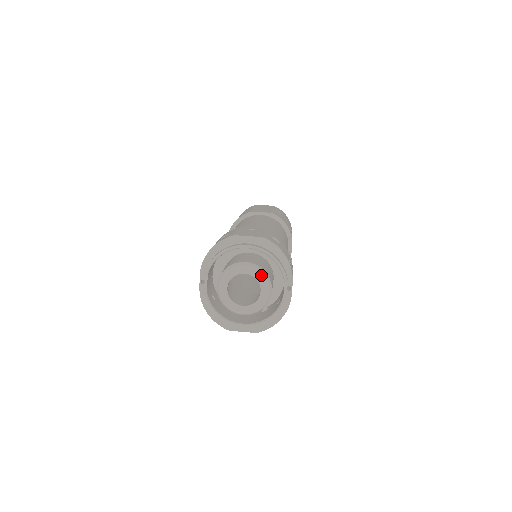
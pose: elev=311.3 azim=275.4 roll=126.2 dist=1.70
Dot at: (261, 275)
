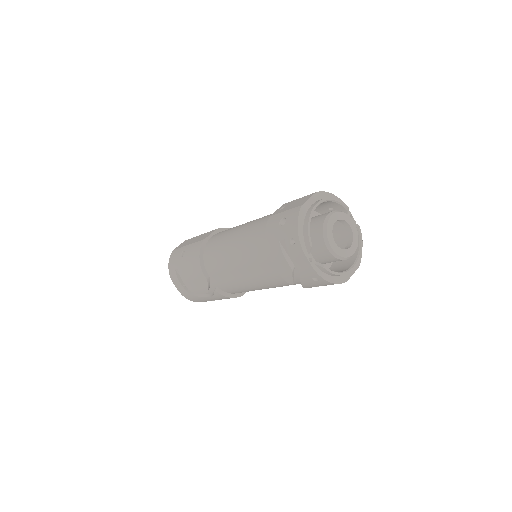
Dot at: (343, 214)
